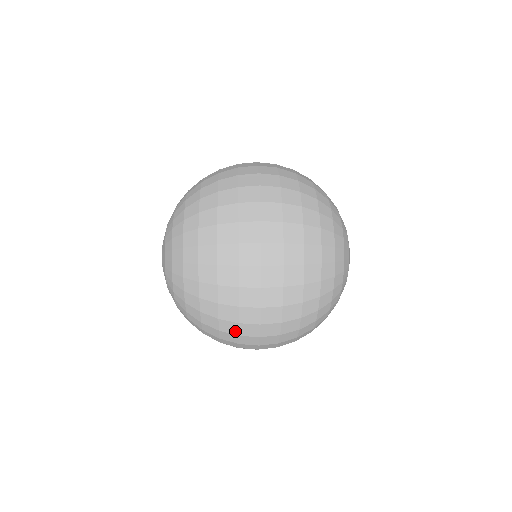
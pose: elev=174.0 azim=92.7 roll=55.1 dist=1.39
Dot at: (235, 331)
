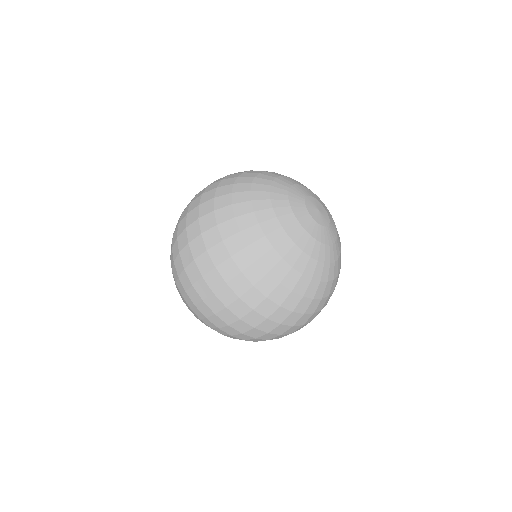
Dot at: (250, 337)
